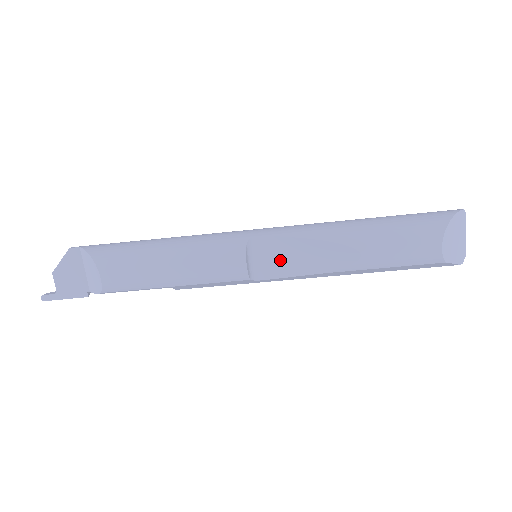
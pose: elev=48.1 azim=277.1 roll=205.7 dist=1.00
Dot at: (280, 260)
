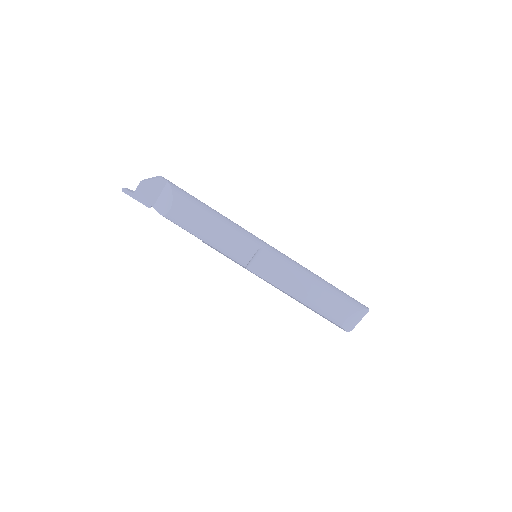
Dot at: (267, 269)
